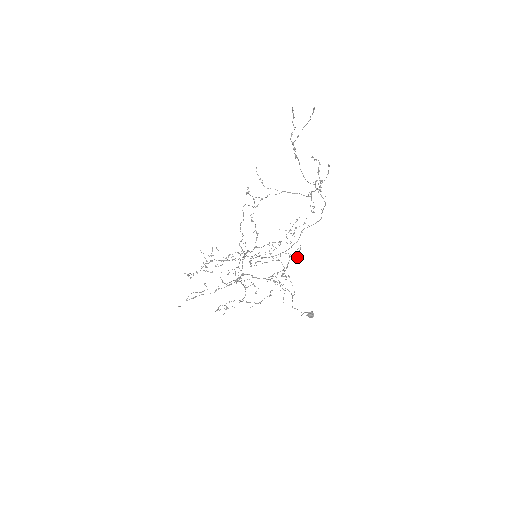
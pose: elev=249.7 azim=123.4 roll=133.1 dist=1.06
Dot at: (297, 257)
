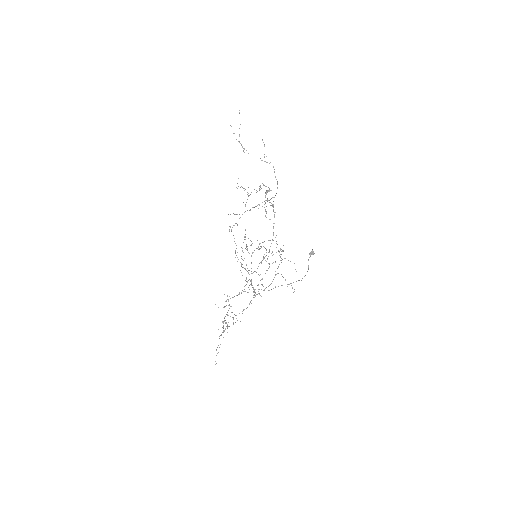
Dot at: occluded
